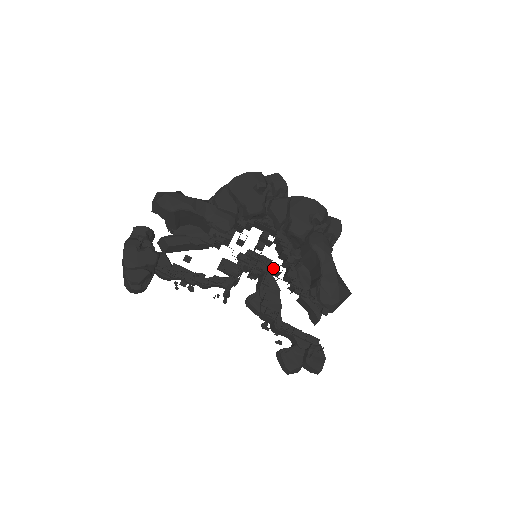
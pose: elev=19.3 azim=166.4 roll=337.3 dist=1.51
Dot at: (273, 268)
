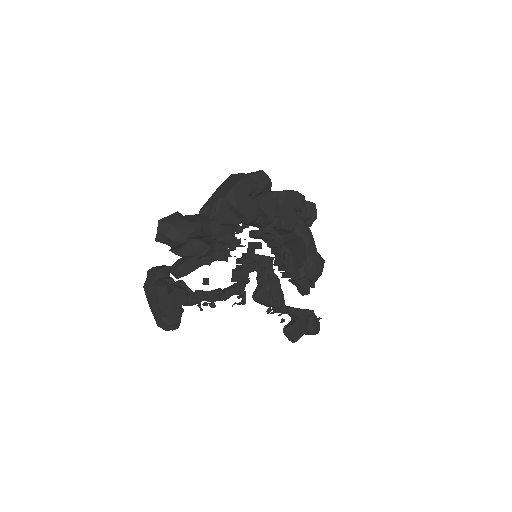
Dot at: occluded
